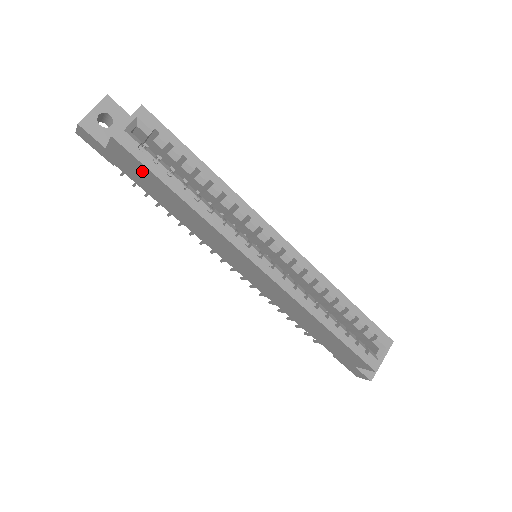
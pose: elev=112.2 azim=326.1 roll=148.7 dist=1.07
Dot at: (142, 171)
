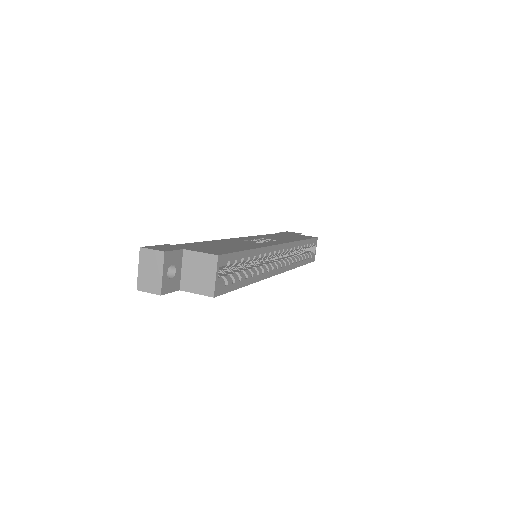
Dot at: occluded
